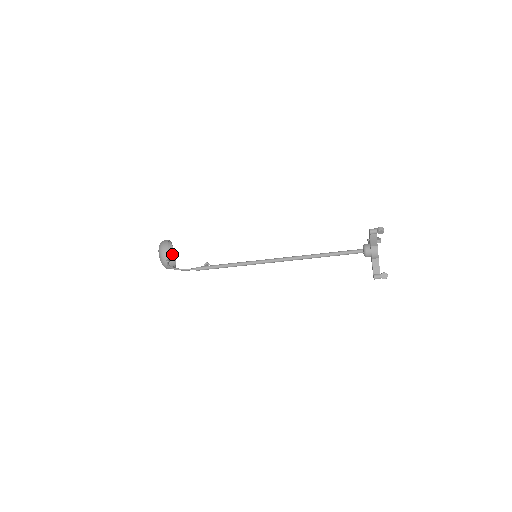
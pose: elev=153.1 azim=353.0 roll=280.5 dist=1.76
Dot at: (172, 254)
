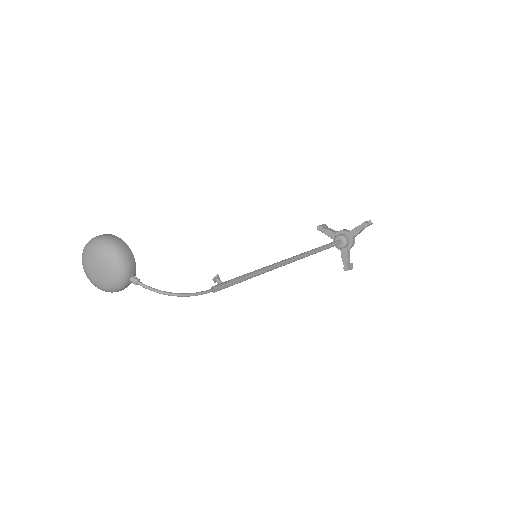
Dot at: occluded
